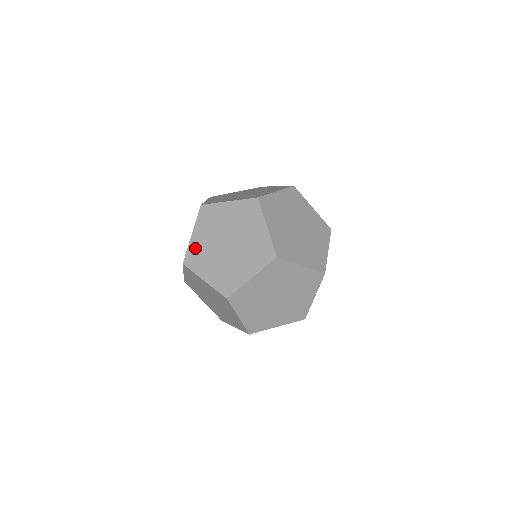
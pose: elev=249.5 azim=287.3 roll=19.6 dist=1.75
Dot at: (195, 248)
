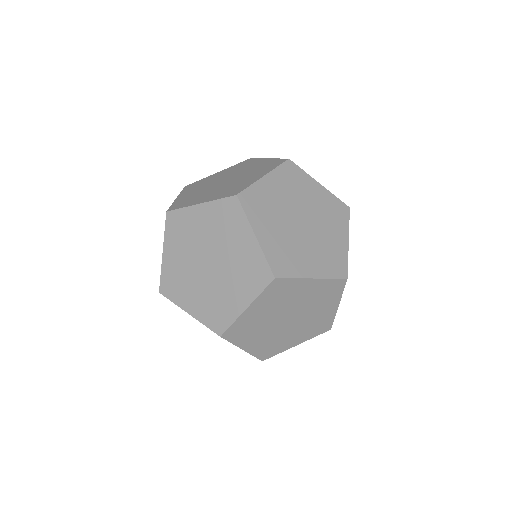
Dot at: (170, 271)
